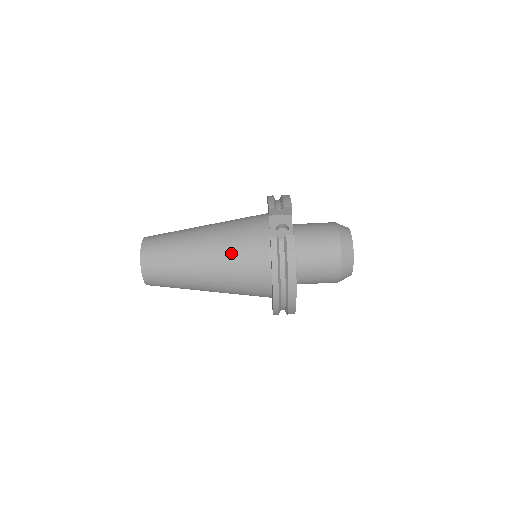
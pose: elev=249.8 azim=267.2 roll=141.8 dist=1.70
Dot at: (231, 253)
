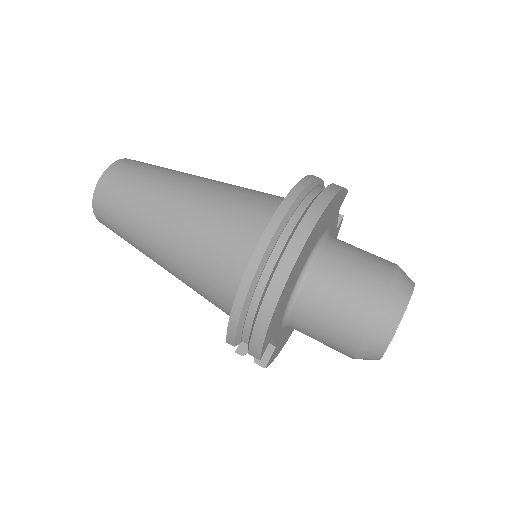
Dot at: occluded
